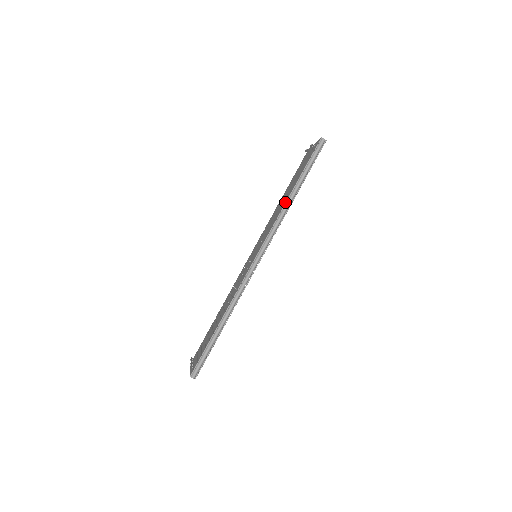
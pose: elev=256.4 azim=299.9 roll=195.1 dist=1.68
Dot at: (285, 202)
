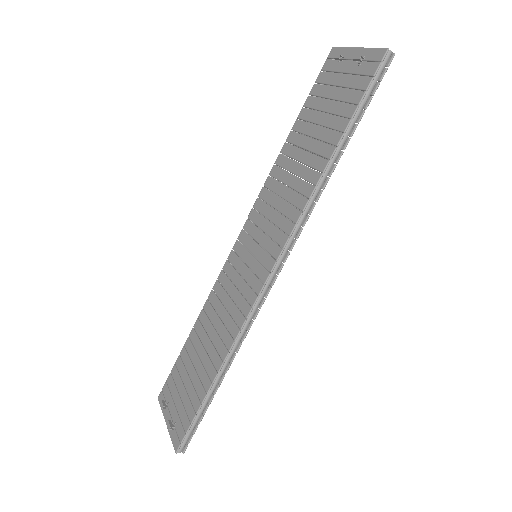
Dot at: (318, 180)
